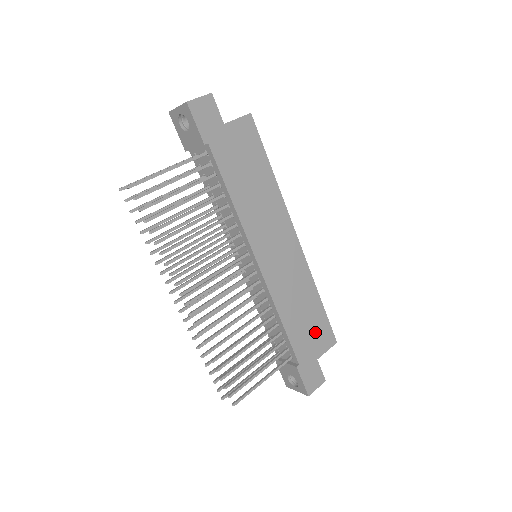
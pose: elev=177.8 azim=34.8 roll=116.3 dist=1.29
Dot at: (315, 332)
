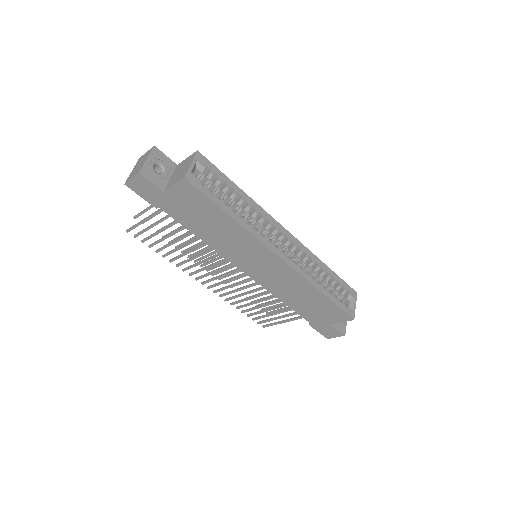
Dot at: (324, 311)
